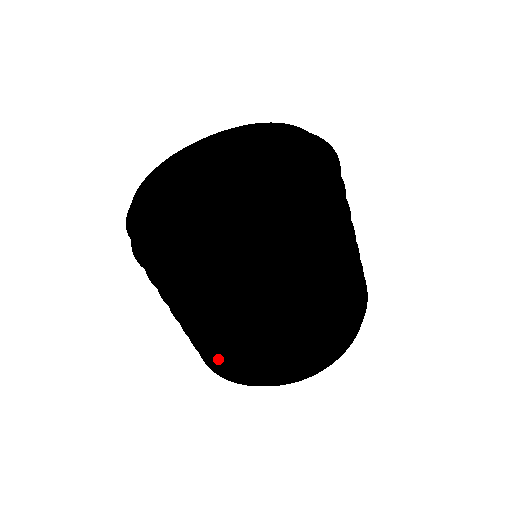
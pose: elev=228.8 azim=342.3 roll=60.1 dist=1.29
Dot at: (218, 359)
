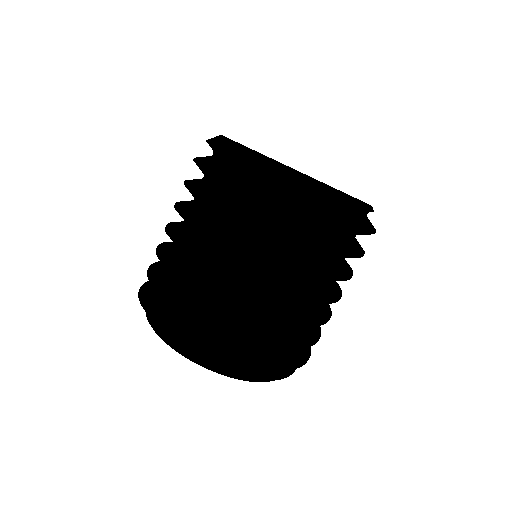
Dot at: (196, 311)
